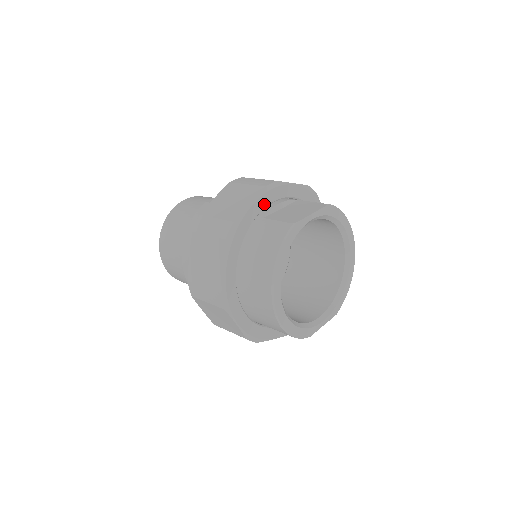
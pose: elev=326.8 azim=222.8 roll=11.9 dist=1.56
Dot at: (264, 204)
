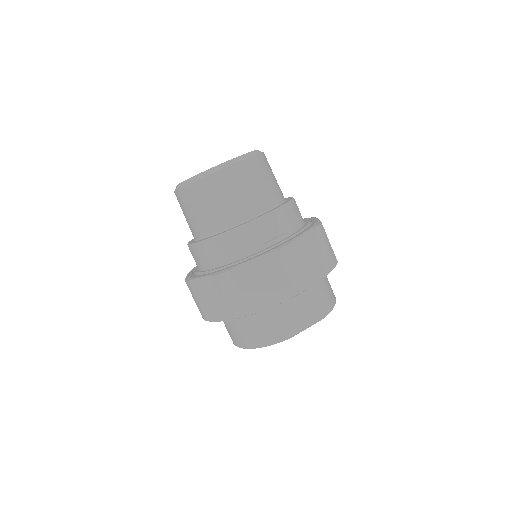
Dot at: occluded
